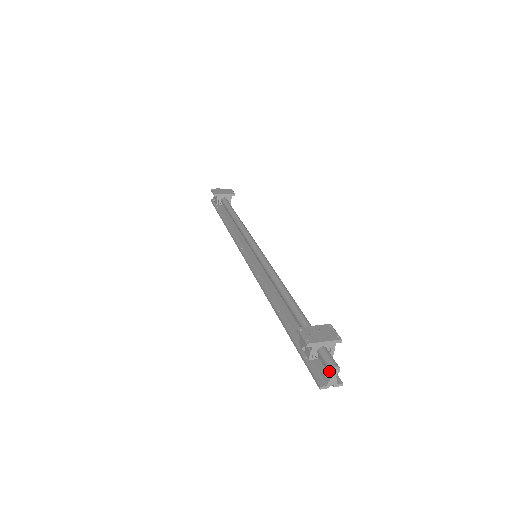
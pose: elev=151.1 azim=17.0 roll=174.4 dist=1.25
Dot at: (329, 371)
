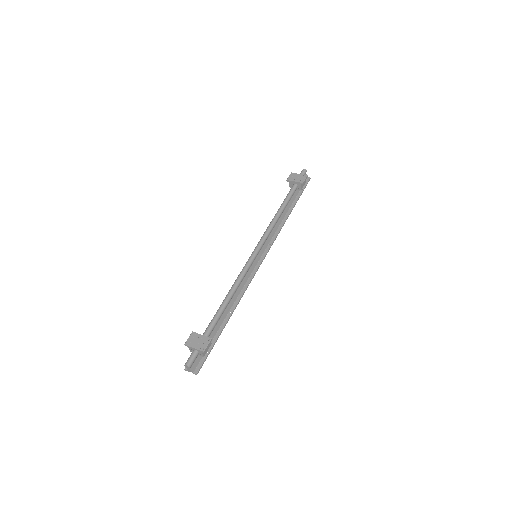
Dot at: (185, 365)
